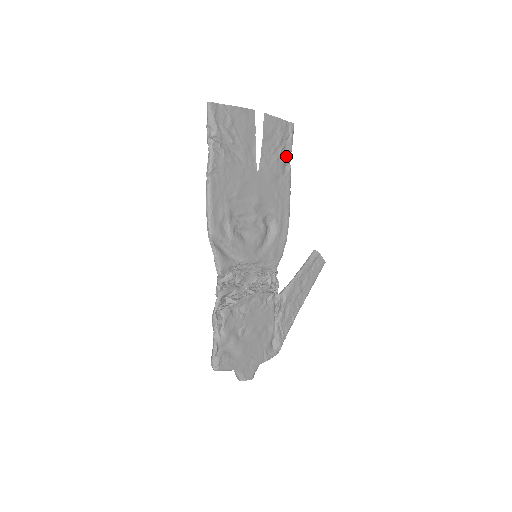
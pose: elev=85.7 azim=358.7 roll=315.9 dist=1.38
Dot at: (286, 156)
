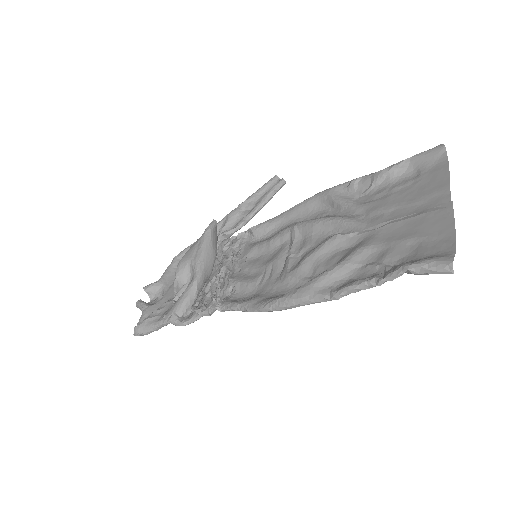
Dot at: (393, 179)
